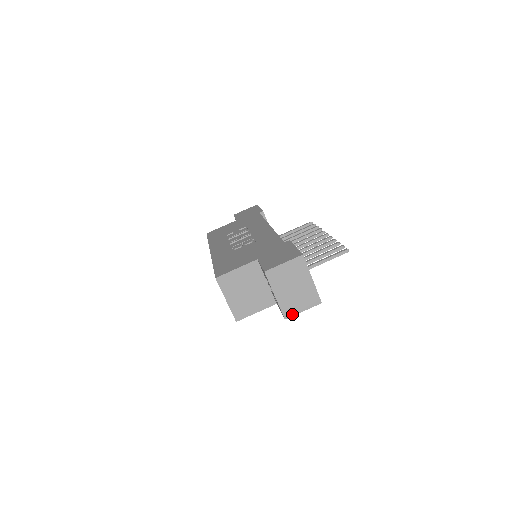
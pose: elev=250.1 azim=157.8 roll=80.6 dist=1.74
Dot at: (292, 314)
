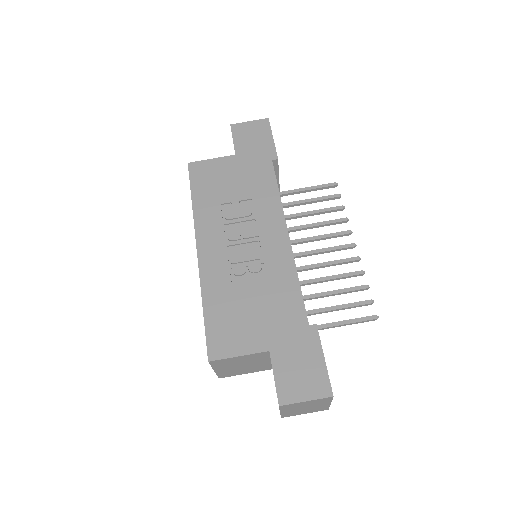
Dot at: occluded
